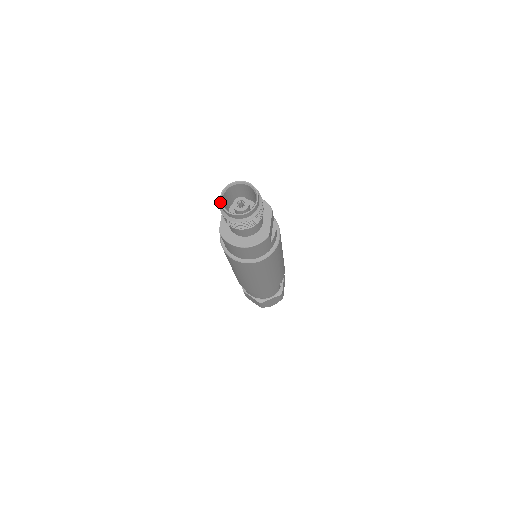
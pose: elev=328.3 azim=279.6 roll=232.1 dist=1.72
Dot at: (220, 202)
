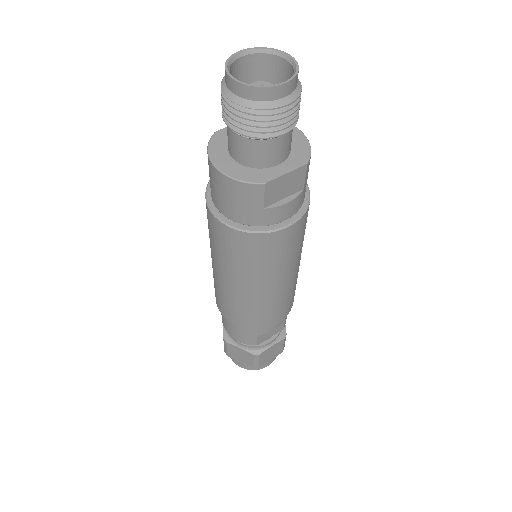
Dot at: (233, 54)
